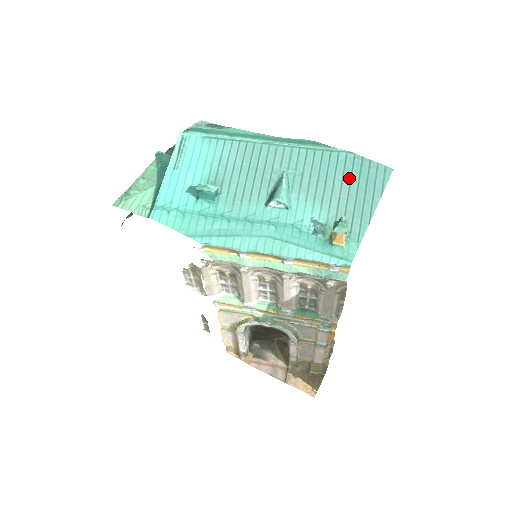
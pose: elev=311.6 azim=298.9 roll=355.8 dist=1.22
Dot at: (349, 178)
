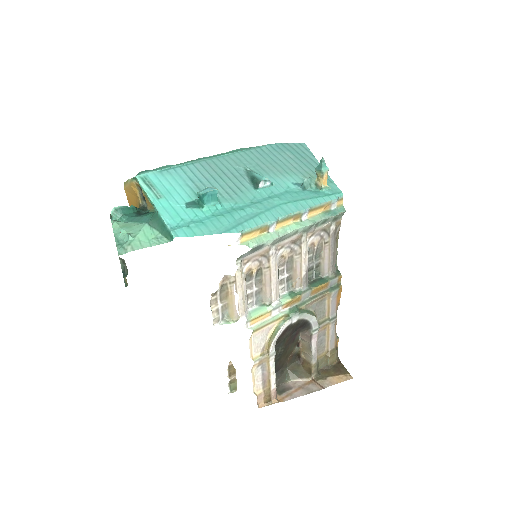
Dot at: (287, 156)
